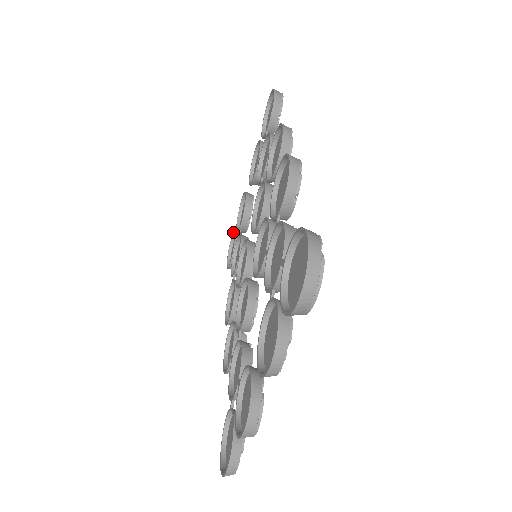
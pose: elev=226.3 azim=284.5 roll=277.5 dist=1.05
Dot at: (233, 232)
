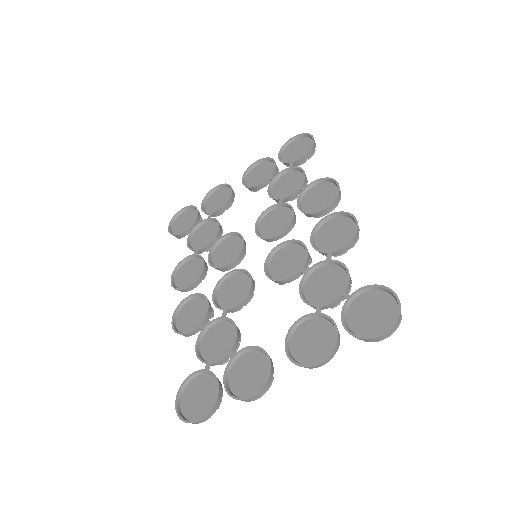
Dot at: (191, 206)
